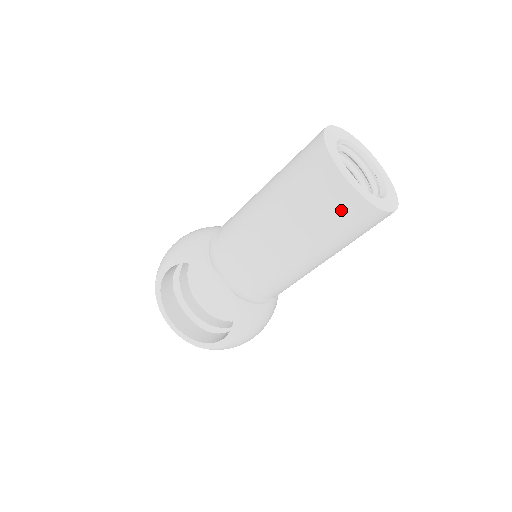
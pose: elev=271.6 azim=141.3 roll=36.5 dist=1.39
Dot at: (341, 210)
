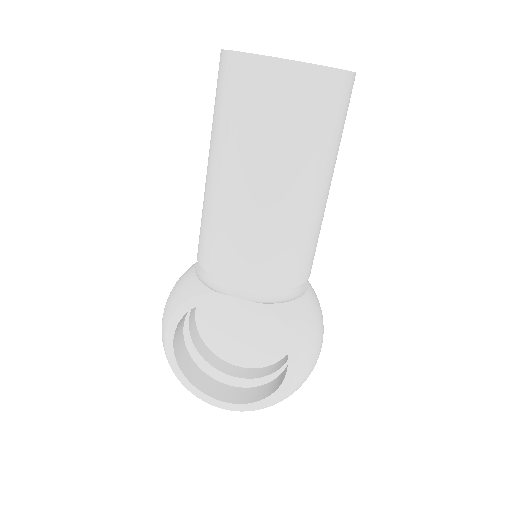
Dot at: (297, 99)
